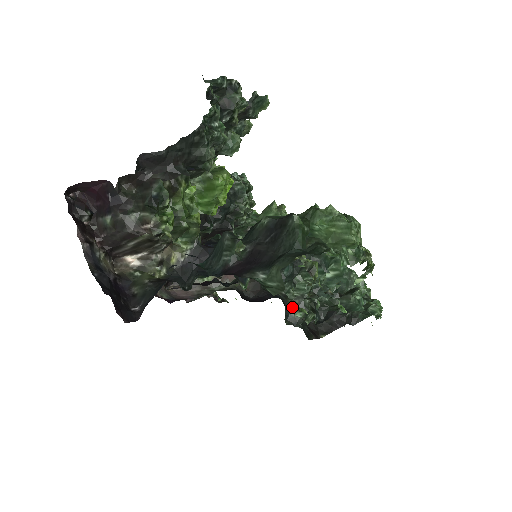
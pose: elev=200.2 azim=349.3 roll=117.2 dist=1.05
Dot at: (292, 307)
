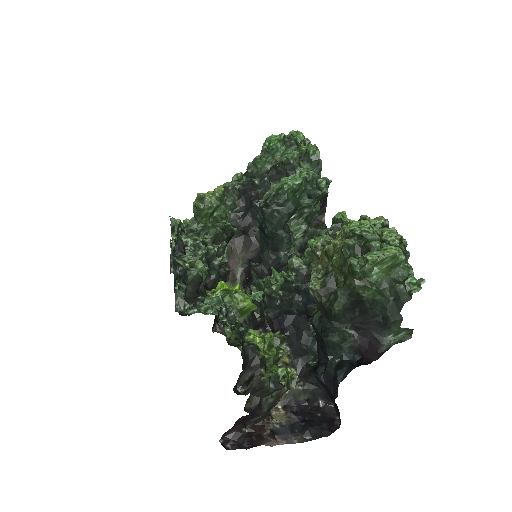
Dot at: occluded
